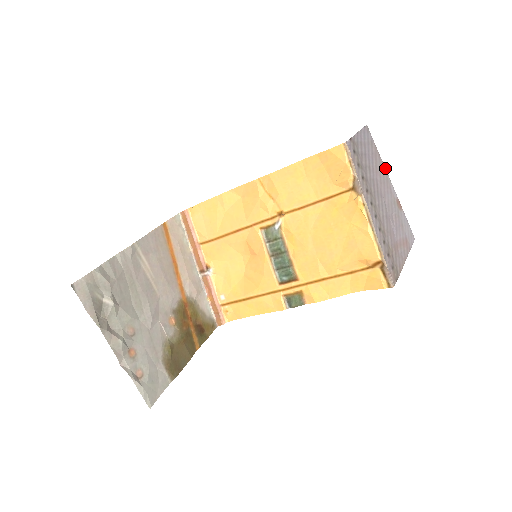
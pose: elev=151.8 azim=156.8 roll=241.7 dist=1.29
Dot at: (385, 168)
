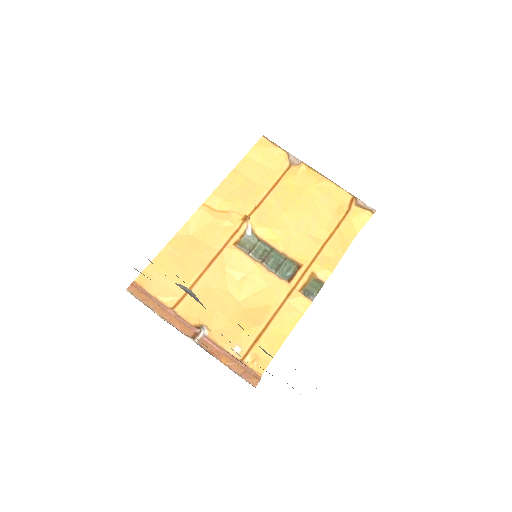
Dot at: occluded
